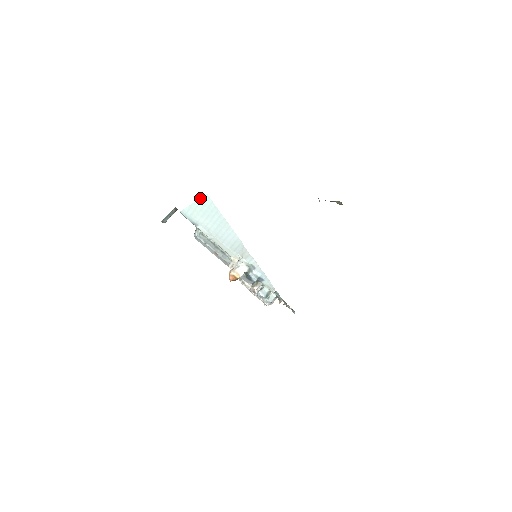
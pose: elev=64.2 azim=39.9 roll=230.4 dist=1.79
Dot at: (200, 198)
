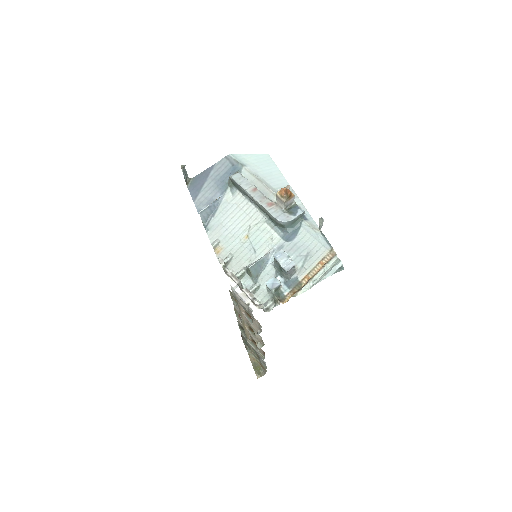
Dot at: (260, 154)
